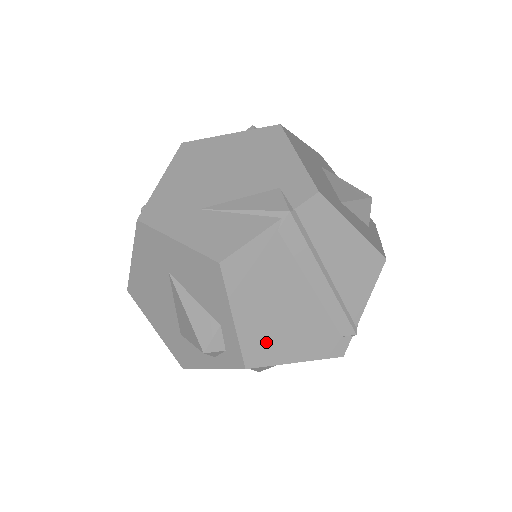
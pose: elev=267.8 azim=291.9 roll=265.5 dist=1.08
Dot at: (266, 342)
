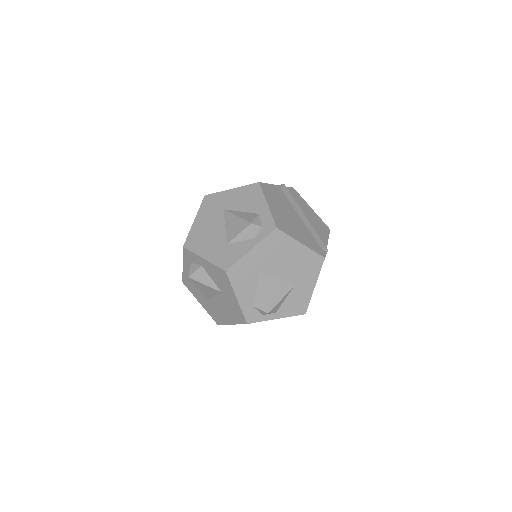
Dot at: (284, 224)
